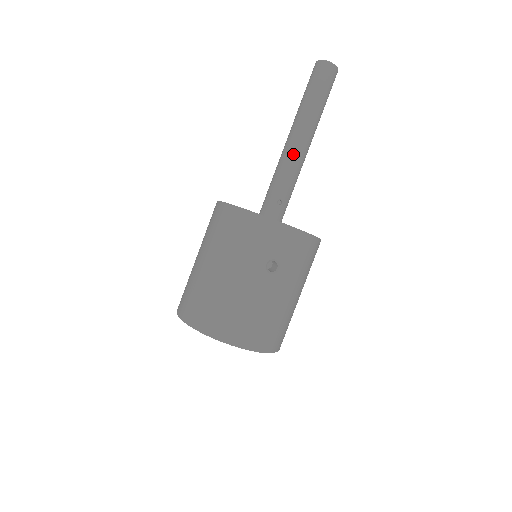
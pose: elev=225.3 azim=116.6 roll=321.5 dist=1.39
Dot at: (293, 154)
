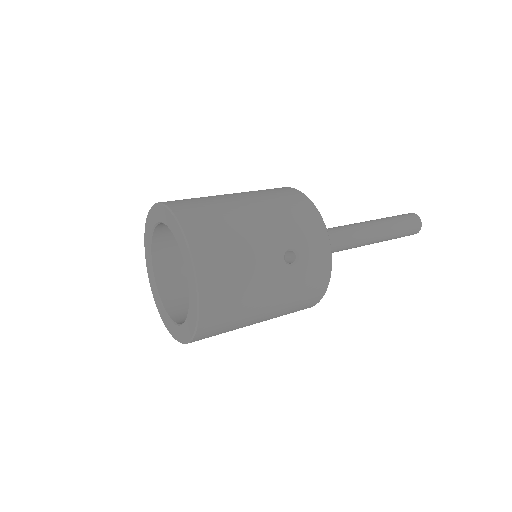
Dot at: (355, 232)
